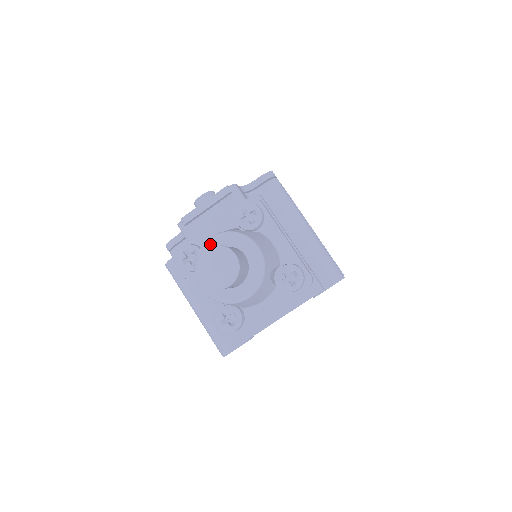
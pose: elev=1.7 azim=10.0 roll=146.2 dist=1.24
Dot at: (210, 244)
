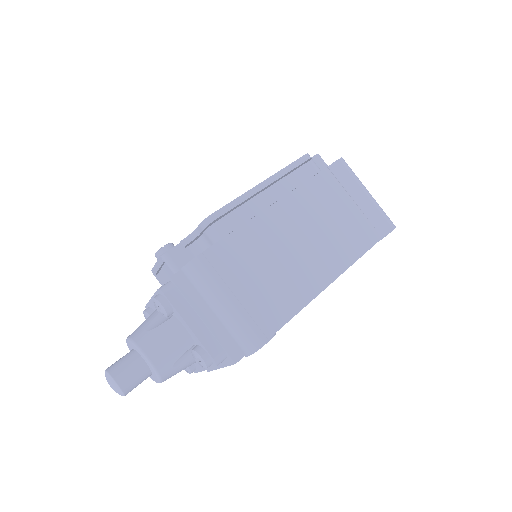
Dot at: (128, 344)
